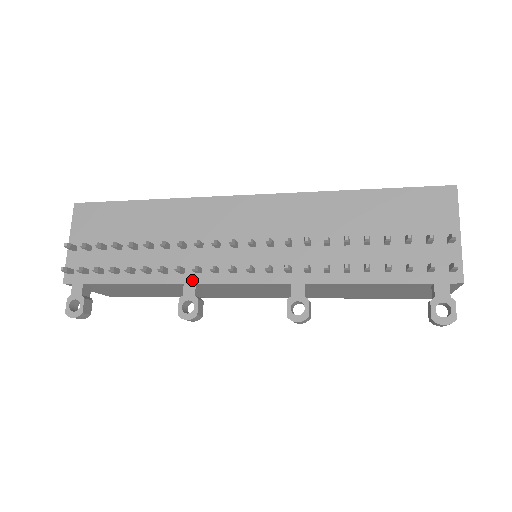
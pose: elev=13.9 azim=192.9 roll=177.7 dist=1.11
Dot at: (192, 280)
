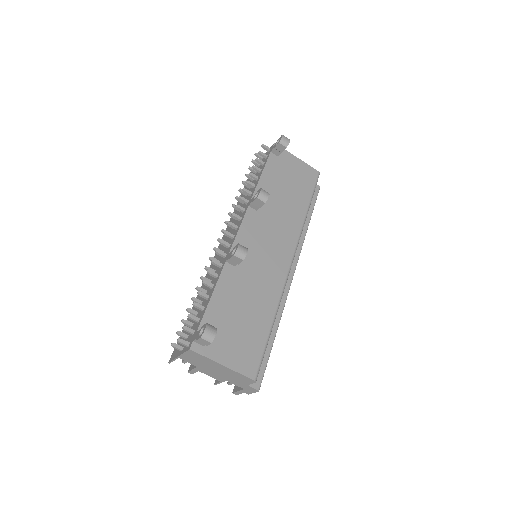
Dot at: (226, 257)
